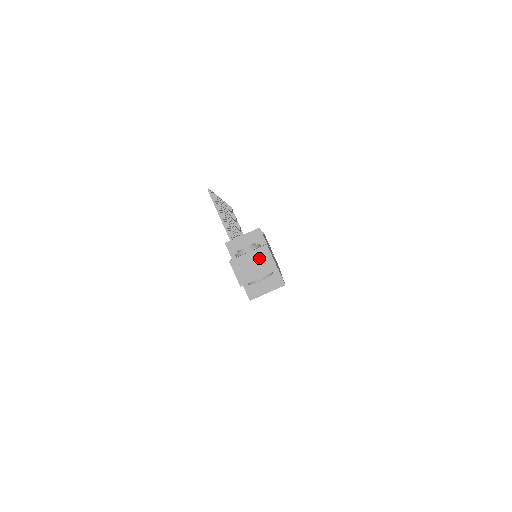
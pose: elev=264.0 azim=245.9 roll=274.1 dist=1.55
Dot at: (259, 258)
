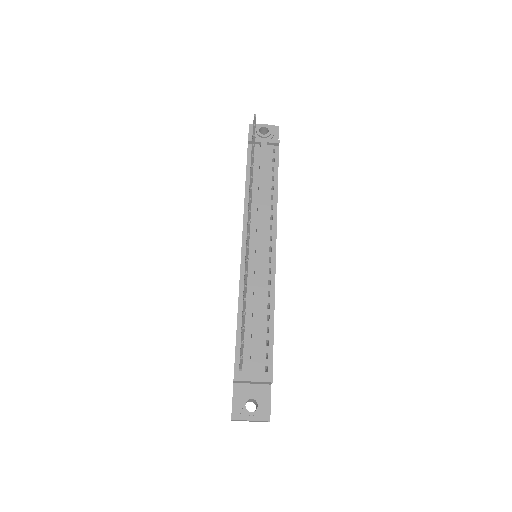
Dot at: (258, 421)
